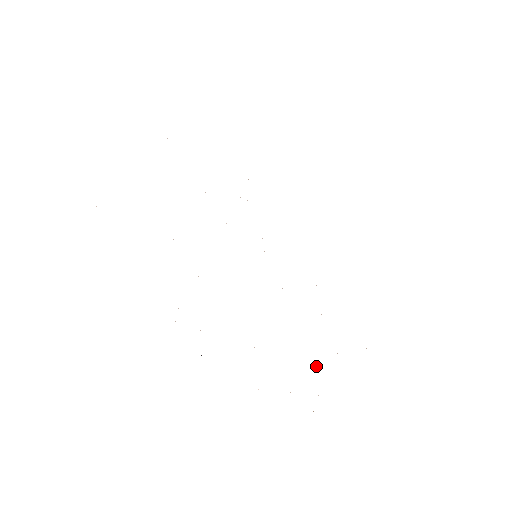
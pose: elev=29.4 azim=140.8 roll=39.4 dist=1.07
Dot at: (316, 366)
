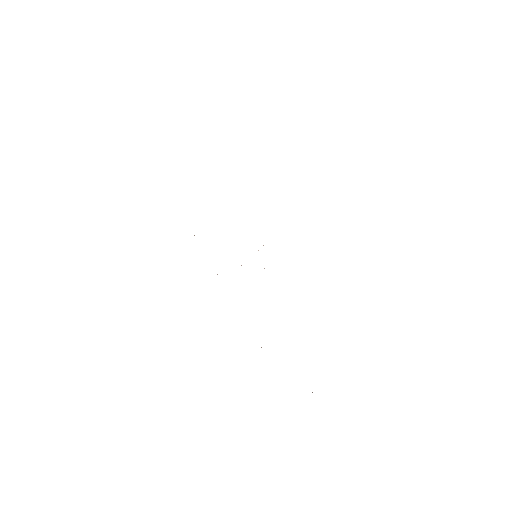
Dot at: occluded
